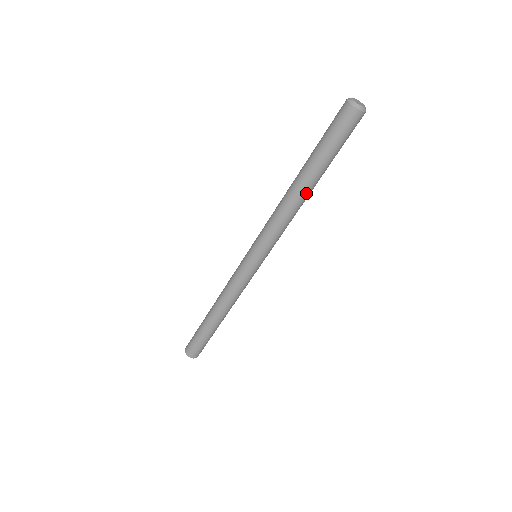
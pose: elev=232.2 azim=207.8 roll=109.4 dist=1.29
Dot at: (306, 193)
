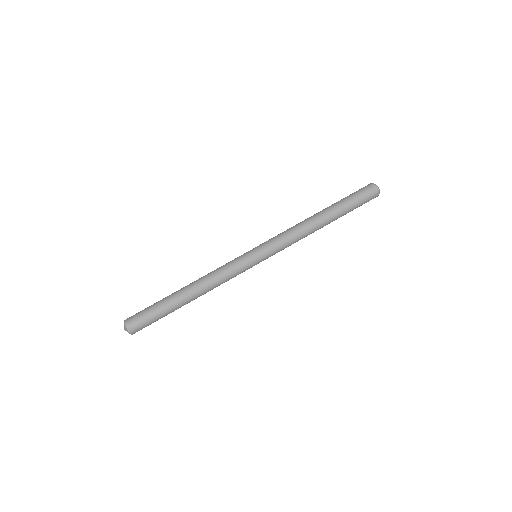
Dot at: (321, 219)
